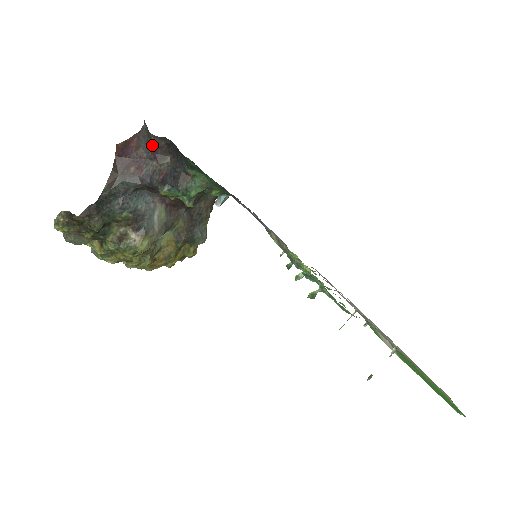
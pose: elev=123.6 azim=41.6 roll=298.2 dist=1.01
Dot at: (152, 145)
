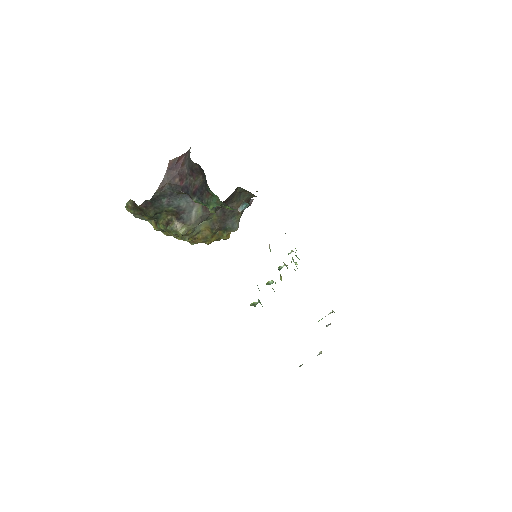
Dot at: (191, 166)
